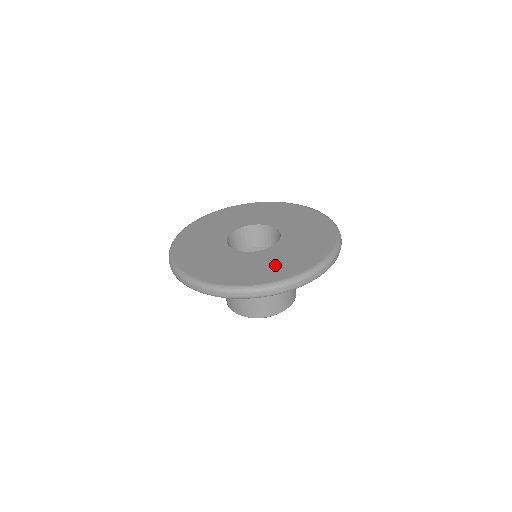
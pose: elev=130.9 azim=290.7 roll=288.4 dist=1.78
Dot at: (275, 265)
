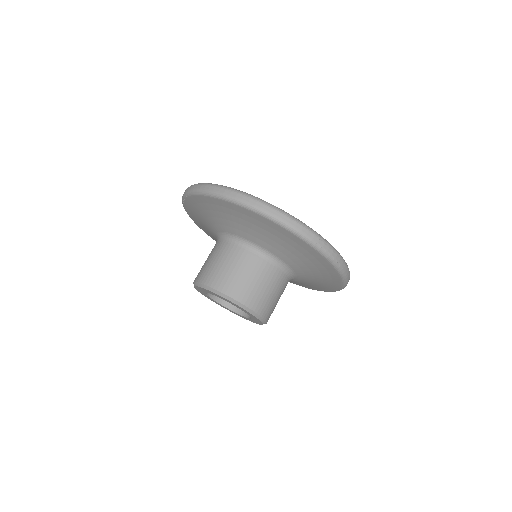
Dot at: occluded
